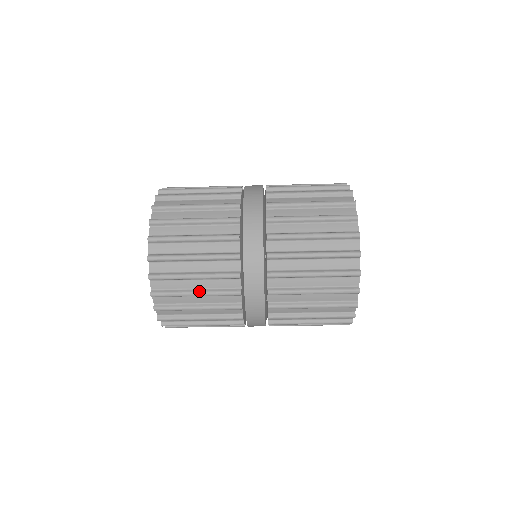
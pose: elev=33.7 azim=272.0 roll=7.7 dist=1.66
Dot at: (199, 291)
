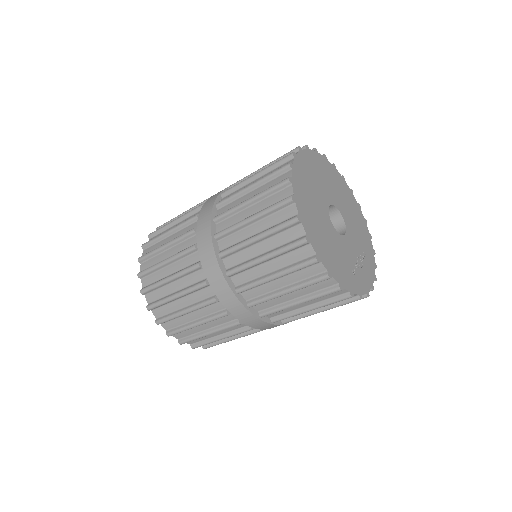
Dot at: (171, 275)
